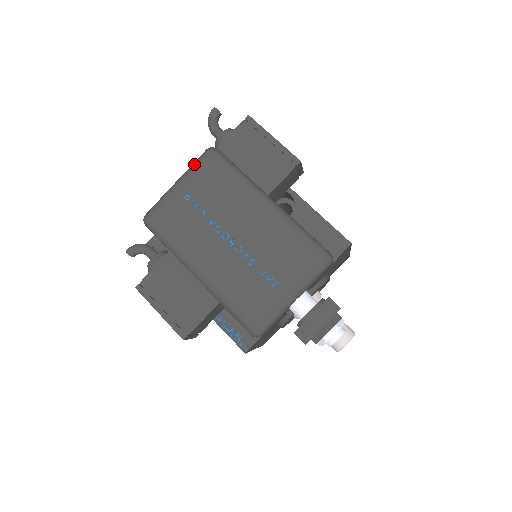
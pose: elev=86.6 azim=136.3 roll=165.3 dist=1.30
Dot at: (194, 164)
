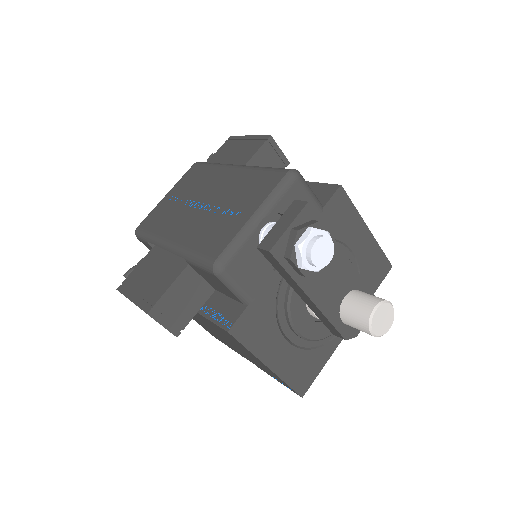
Dot at: occluded
